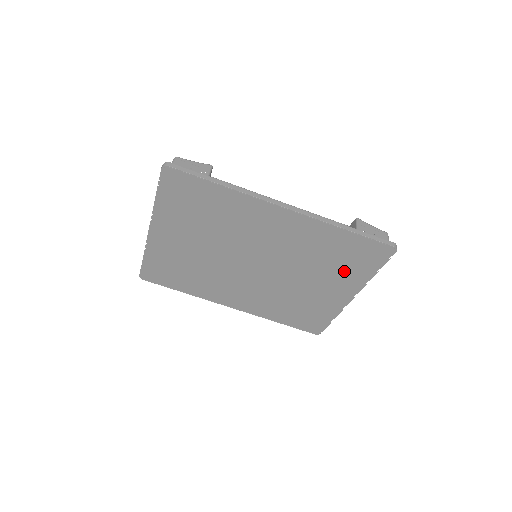
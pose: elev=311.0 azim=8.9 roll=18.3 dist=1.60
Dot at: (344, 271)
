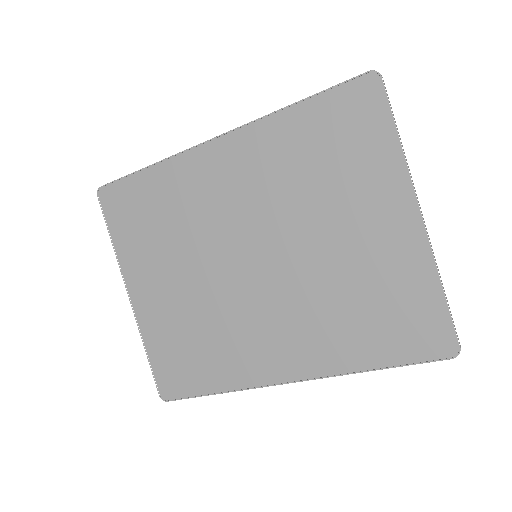
Dot at: (356, 172)
